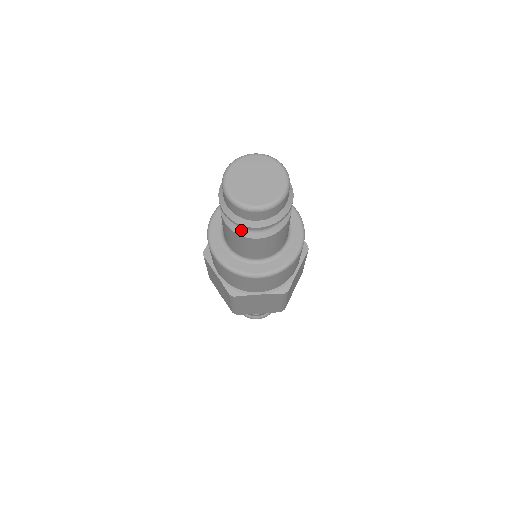
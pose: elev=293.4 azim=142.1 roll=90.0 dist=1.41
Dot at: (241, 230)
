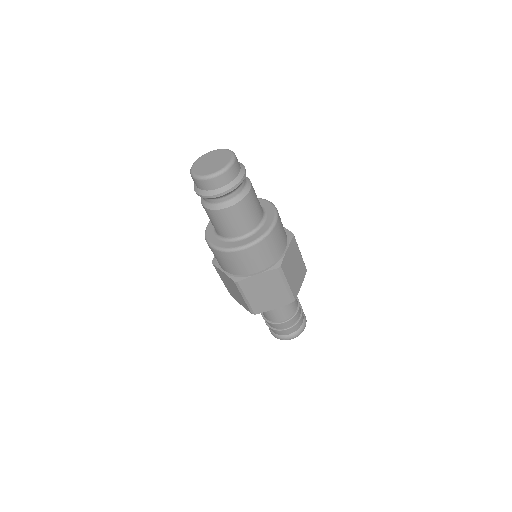
Dot at: (214, 206)
